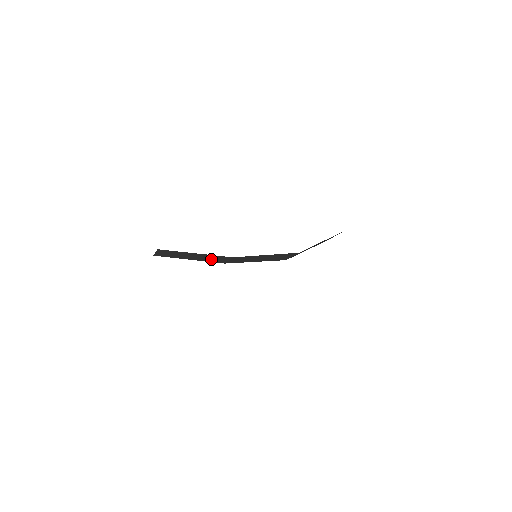
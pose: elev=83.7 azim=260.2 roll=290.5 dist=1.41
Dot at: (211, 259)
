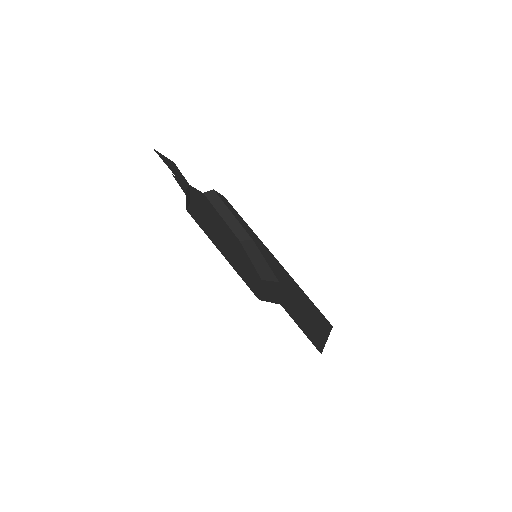
Dot at: (236, 229)
